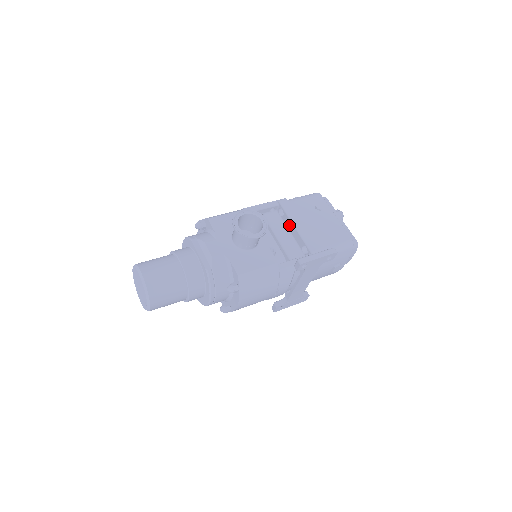
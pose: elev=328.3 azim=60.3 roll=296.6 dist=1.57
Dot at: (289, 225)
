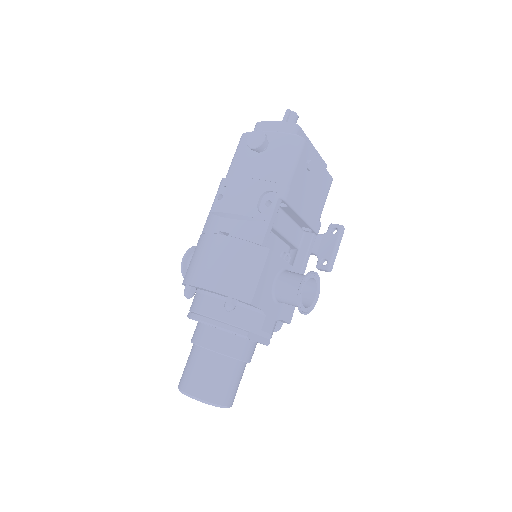
Dot at: (292, 215)
